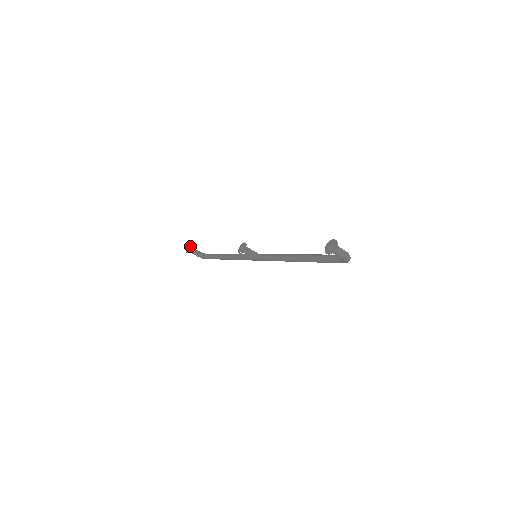
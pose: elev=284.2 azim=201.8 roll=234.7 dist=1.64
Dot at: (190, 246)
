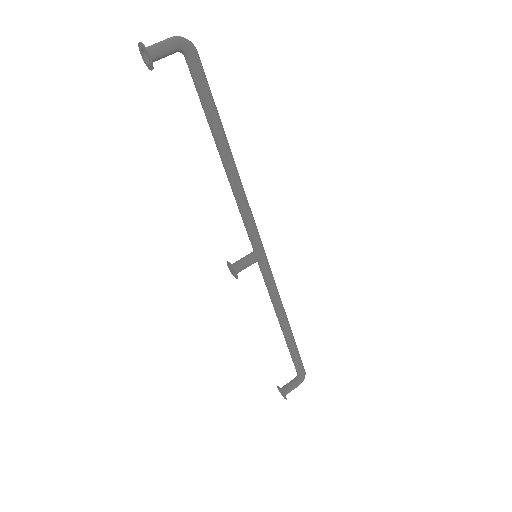
Dot at: (278, 389)
